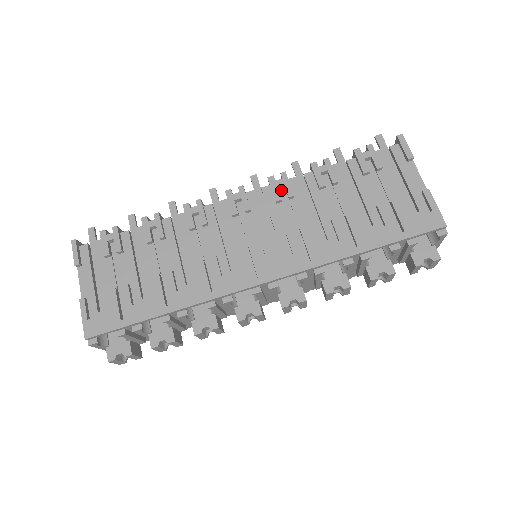
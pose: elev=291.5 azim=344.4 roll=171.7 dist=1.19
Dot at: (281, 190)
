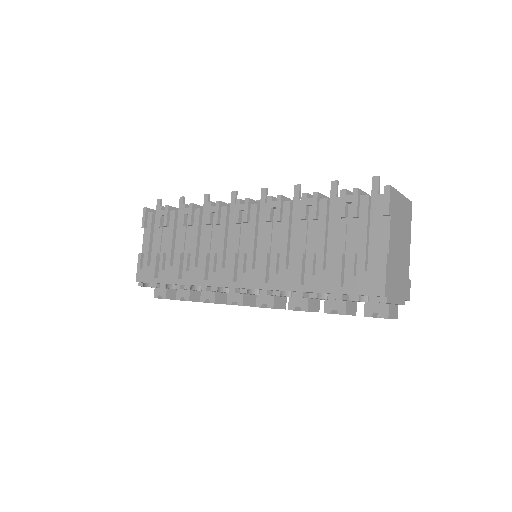
Dot at: occluded
